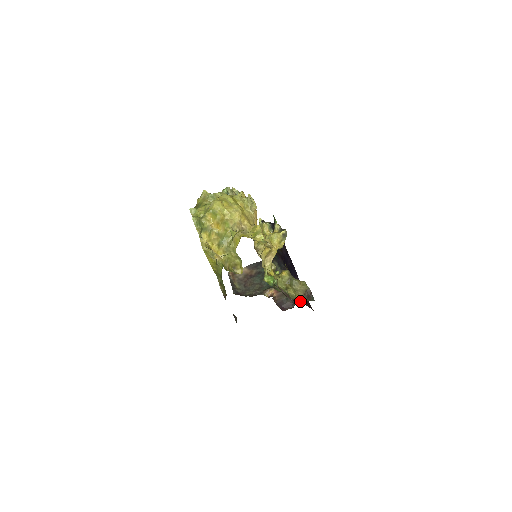
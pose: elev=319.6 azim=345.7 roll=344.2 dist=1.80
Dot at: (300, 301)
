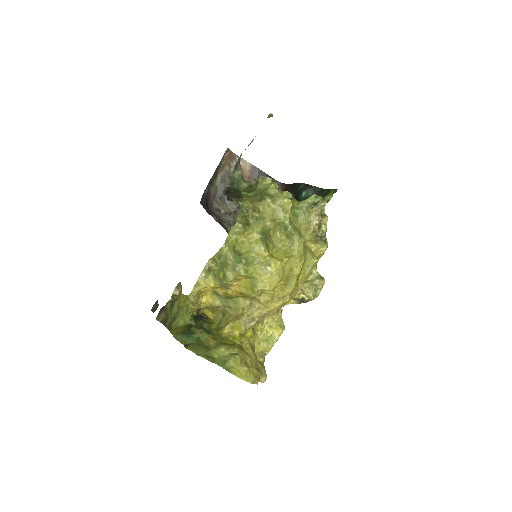
Dot at: occluded
